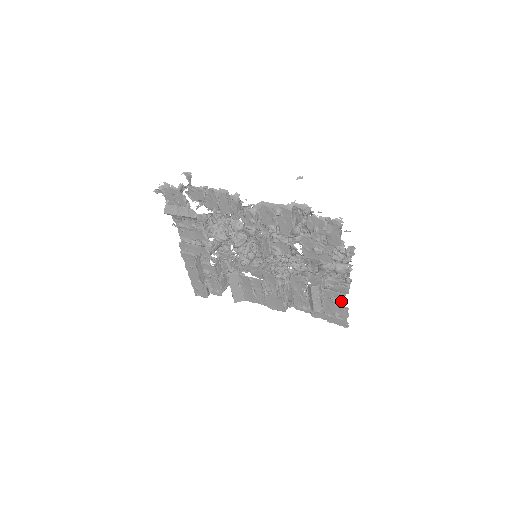
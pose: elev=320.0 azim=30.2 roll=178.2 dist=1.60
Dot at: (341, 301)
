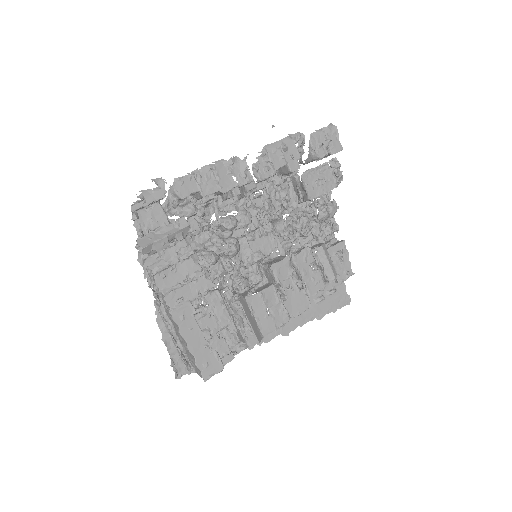
Dot at: (344, 251)
